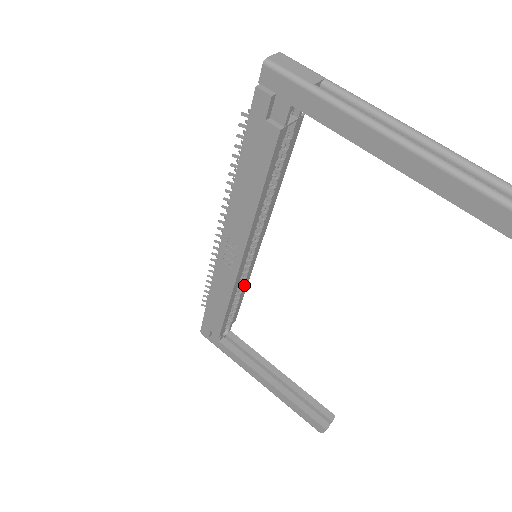
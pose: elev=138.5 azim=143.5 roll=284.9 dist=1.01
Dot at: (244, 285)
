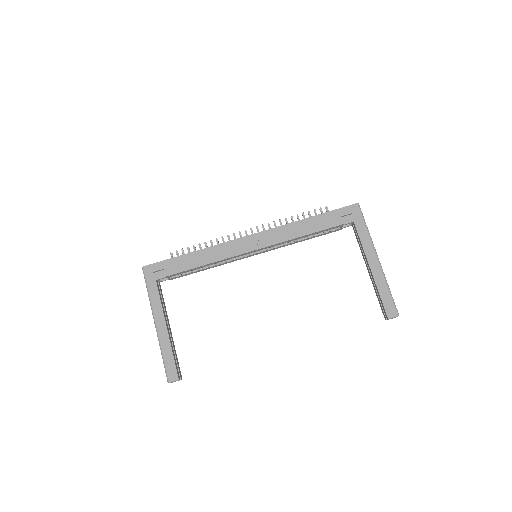
Dot at: (219, 264)
